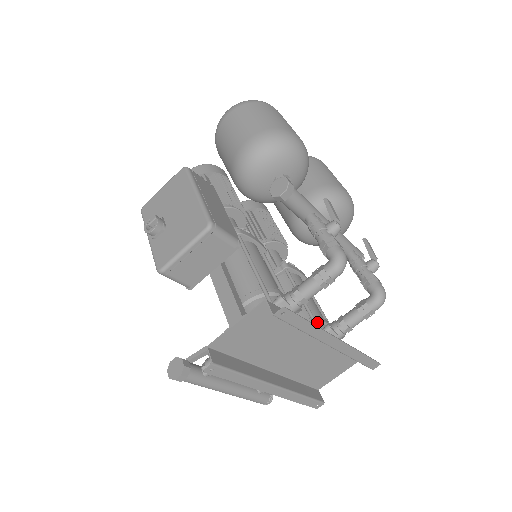
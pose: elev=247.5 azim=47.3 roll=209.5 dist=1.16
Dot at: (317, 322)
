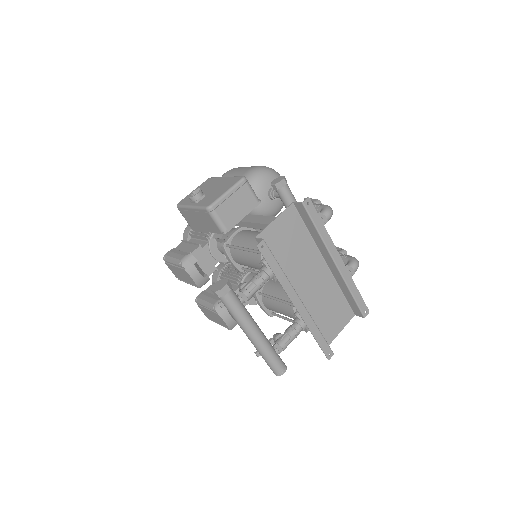
Dot at: occluded
